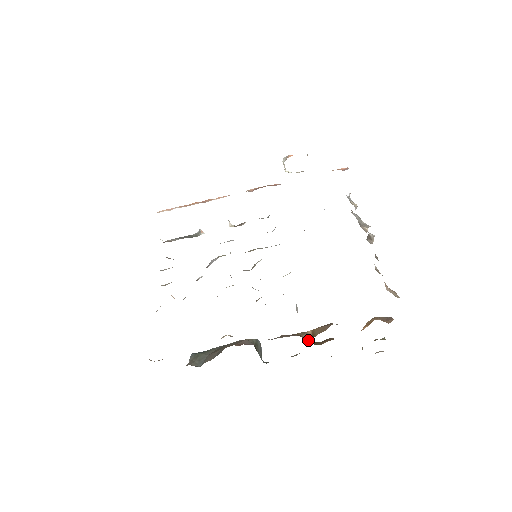
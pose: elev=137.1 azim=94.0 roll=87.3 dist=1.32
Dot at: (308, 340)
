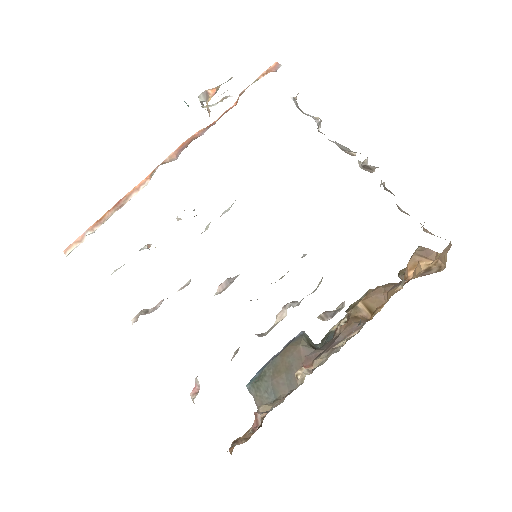
Dot at: (368, 318)
